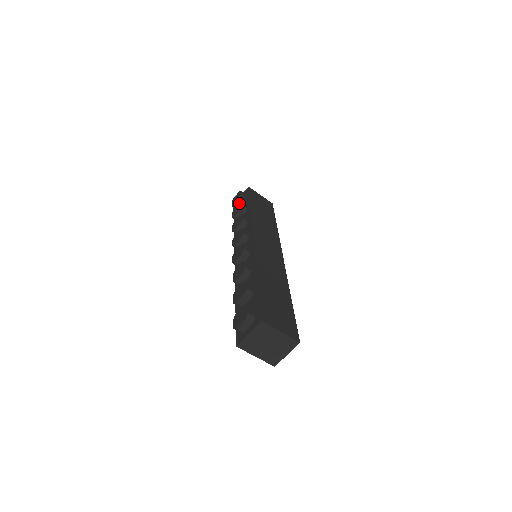
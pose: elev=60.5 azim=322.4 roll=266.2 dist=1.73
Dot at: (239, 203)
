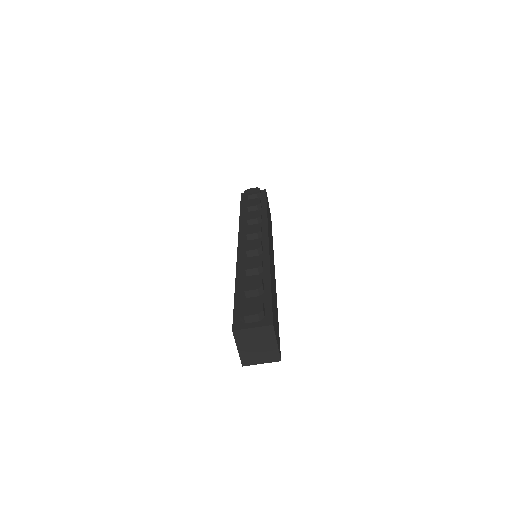
Dot at: (257, 198)
